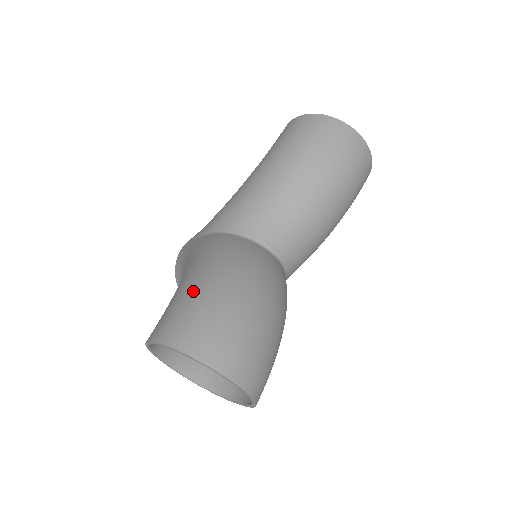
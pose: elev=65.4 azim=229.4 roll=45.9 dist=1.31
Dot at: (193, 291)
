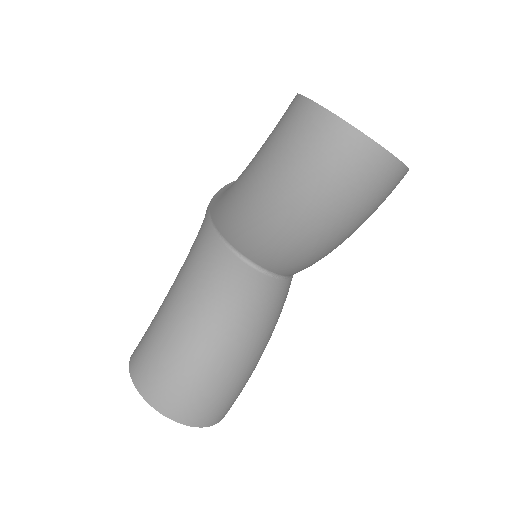
Dot at: (160, 329)
